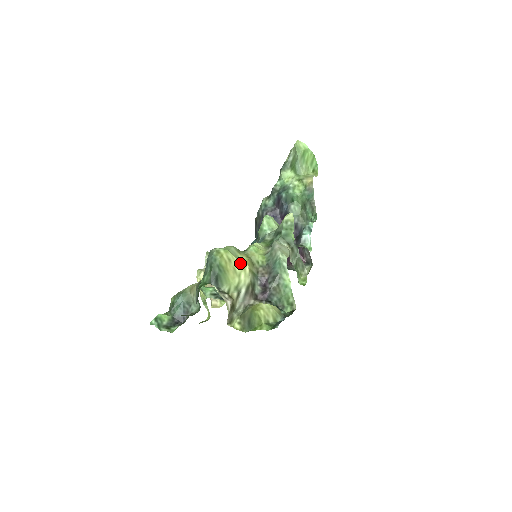
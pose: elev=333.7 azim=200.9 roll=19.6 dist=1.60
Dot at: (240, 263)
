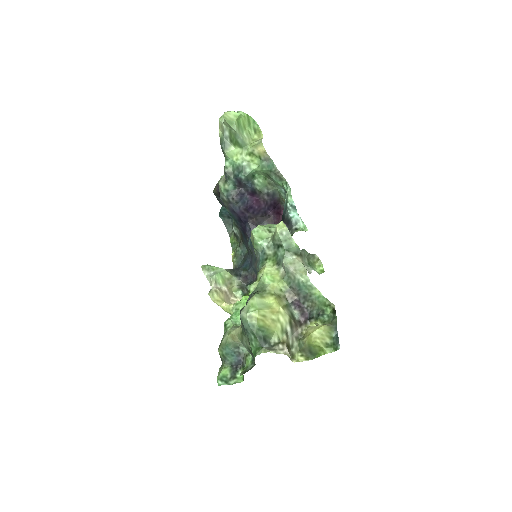
Dot at: (273, 310)
